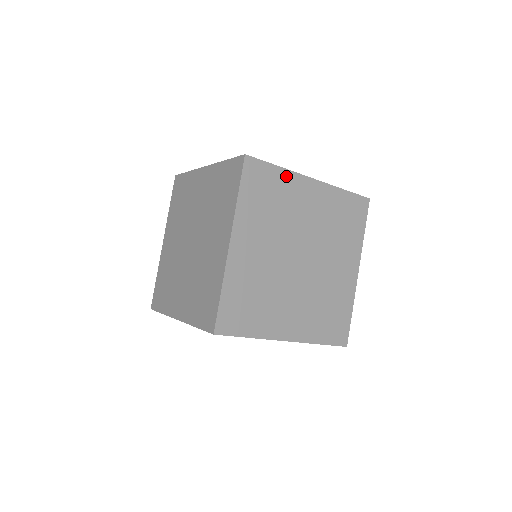
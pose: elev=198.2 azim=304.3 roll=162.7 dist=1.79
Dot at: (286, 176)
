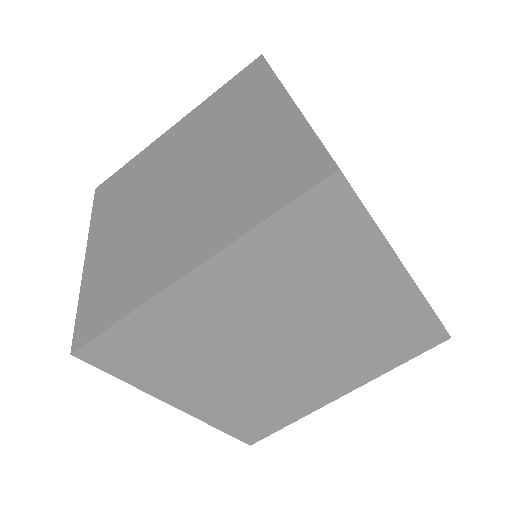
Dot at: occluded
